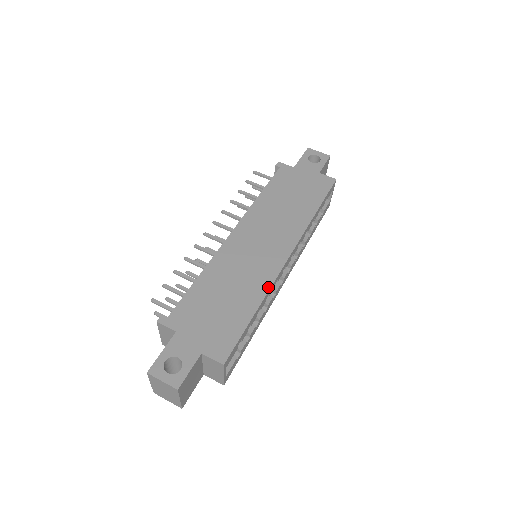
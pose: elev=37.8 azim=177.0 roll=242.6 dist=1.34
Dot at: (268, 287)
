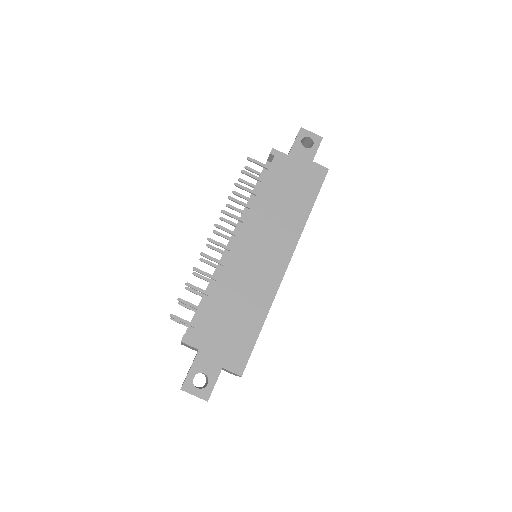
Dot at: (272, 299)
